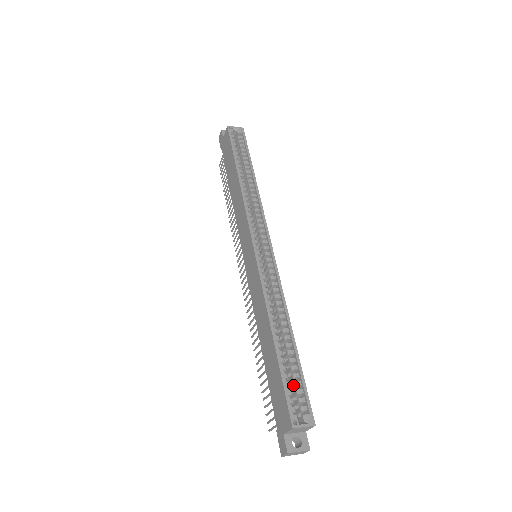
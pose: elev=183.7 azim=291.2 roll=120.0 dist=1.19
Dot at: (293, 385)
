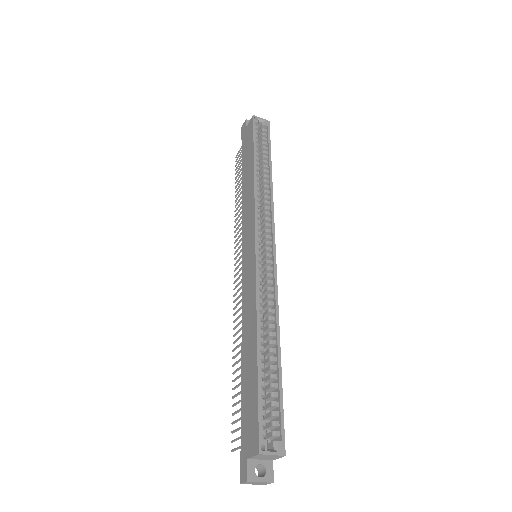
Dot at: (269, 405)
